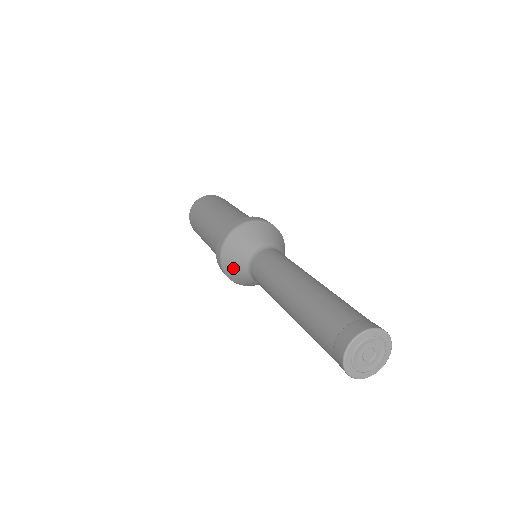
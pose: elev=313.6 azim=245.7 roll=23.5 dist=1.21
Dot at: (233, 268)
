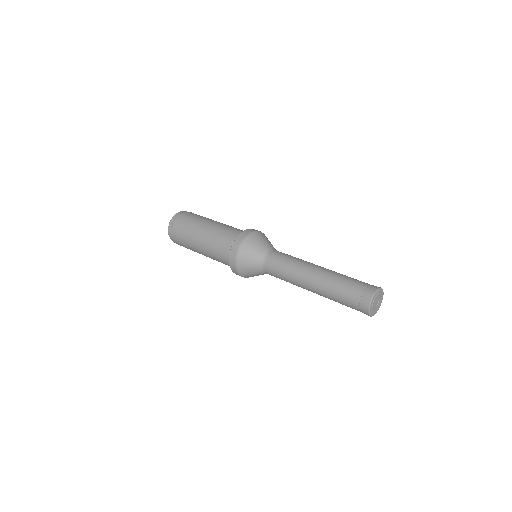
Dot at: (249, 255)
